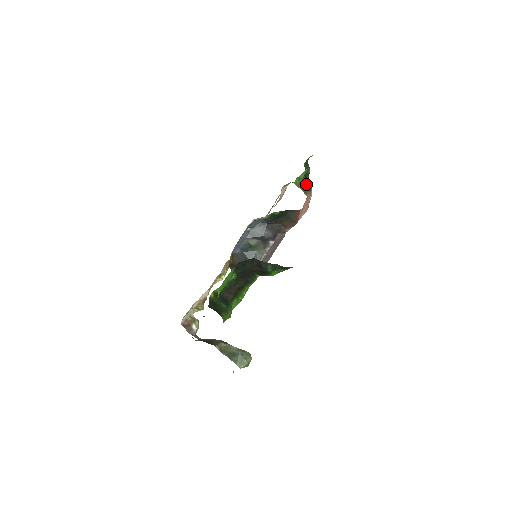
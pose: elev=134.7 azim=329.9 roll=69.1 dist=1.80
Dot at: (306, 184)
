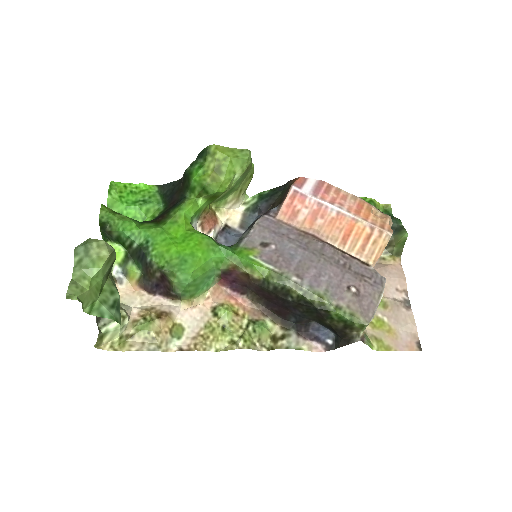
Dot at: occluded
